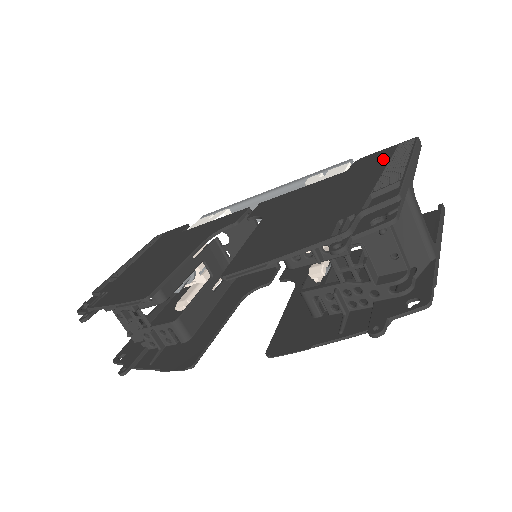
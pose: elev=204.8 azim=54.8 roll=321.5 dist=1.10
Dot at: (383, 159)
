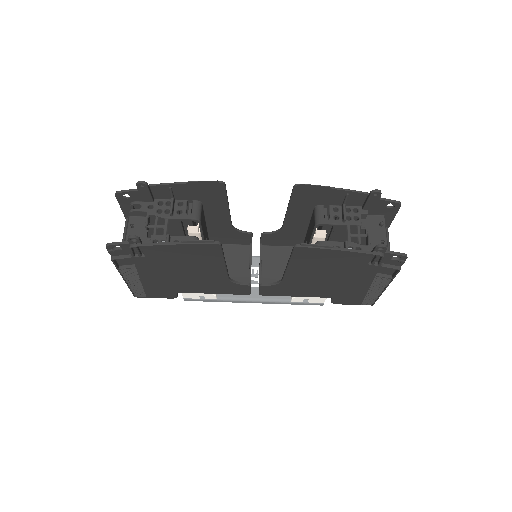
Dot at: occluded
